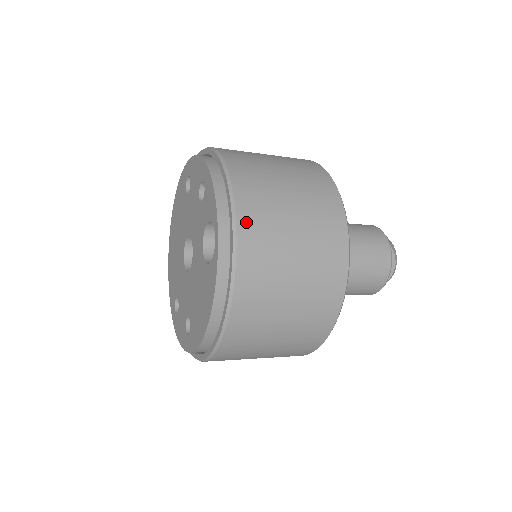
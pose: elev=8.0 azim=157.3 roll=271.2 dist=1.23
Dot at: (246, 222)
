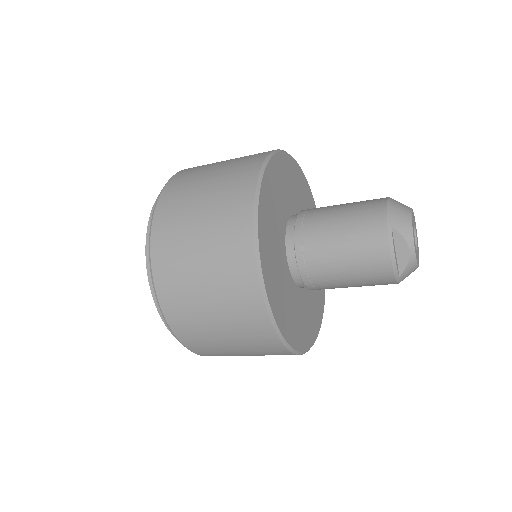
Dot at: (158, 260)
